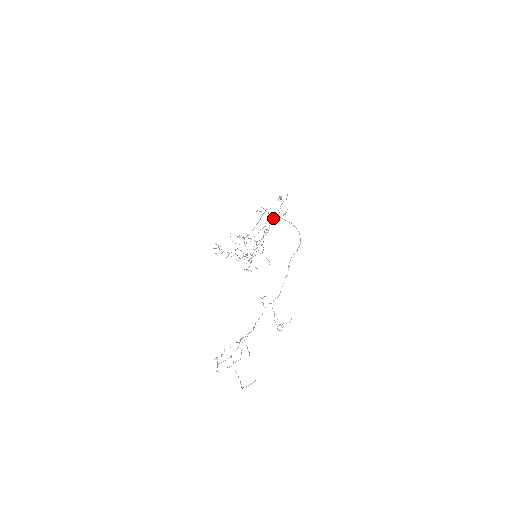
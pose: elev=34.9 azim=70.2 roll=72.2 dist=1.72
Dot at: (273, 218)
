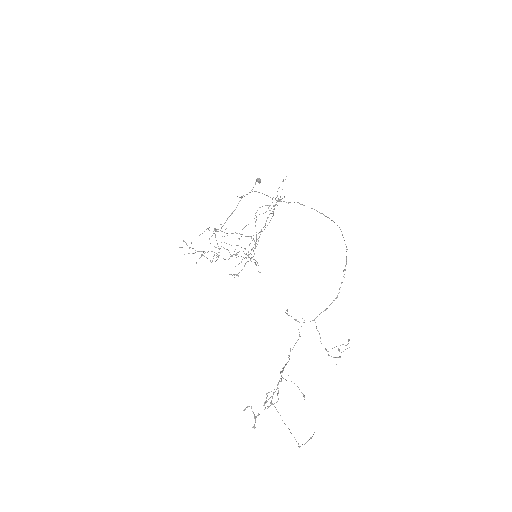
Dot at: occluded
